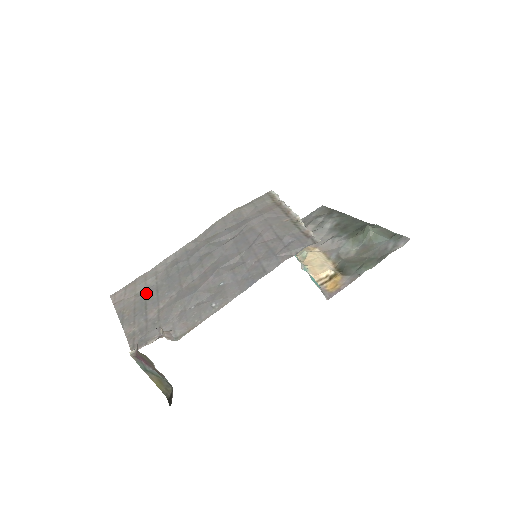
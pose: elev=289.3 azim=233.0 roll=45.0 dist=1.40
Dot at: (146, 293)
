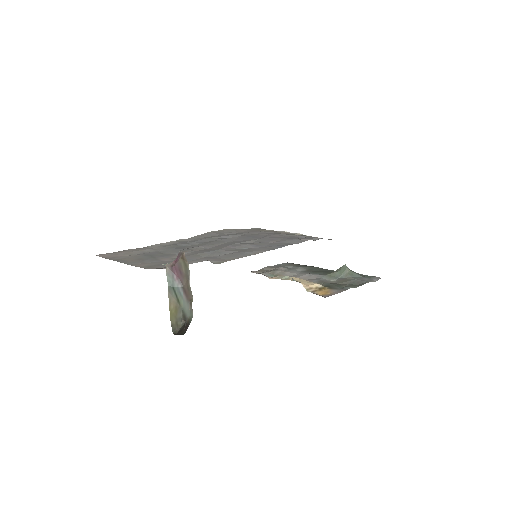
Dot at: (148, 253)
